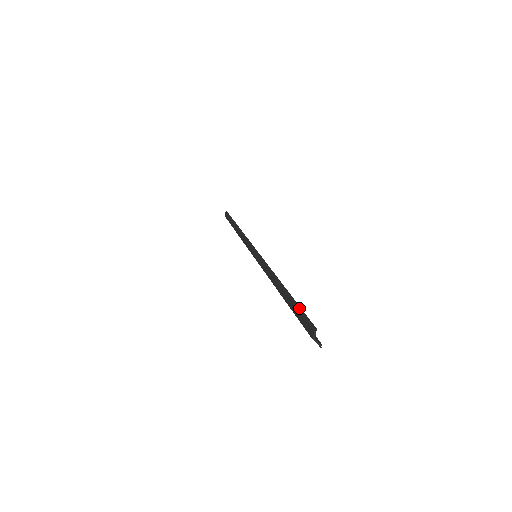
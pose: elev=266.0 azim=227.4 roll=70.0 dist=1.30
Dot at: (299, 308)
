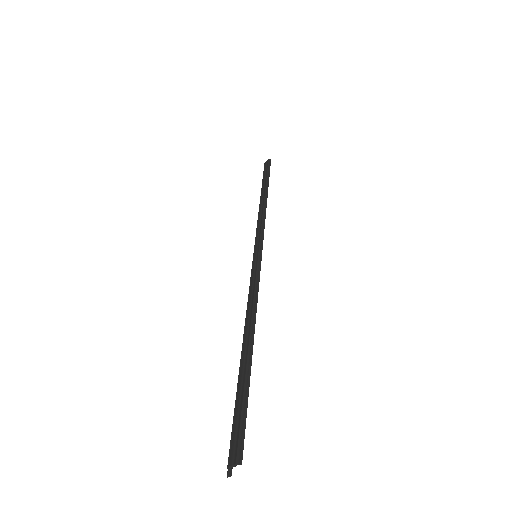
Dot at: (246, 403)
